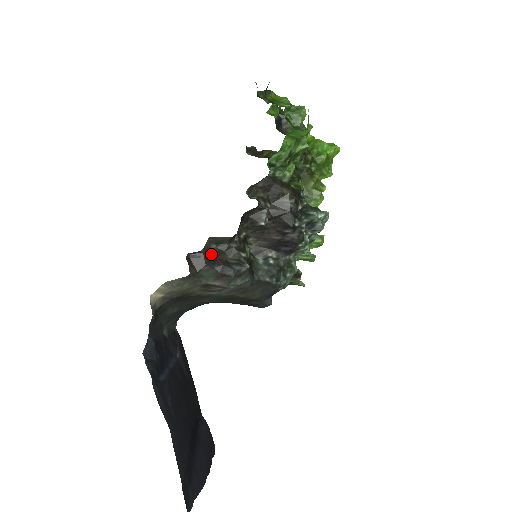
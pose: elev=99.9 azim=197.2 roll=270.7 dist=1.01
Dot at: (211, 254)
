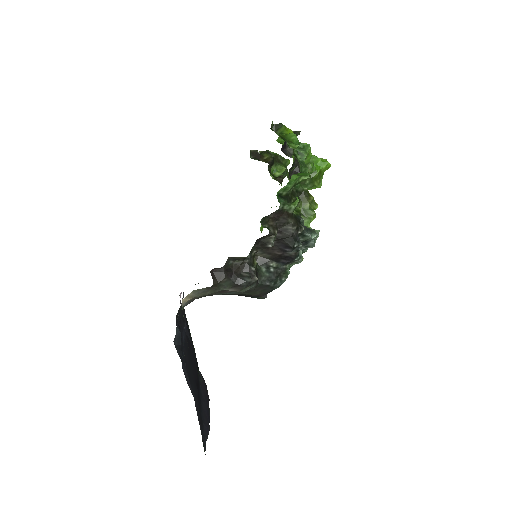
Dot at: (229, 268)
